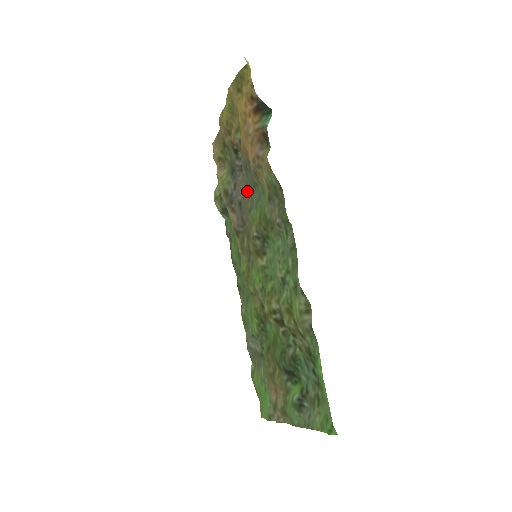
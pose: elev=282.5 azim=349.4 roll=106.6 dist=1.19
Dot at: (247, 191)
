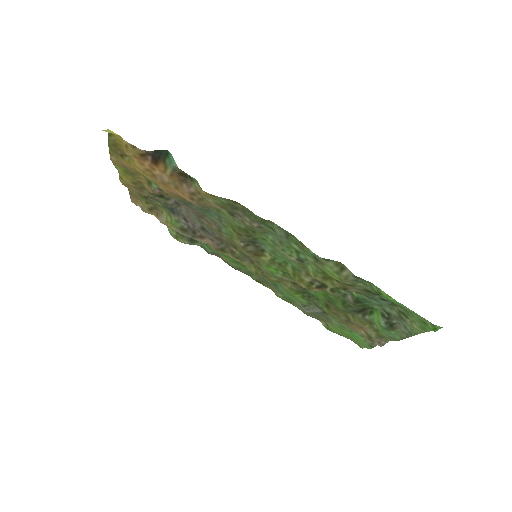
Dot at: (202, 218)
